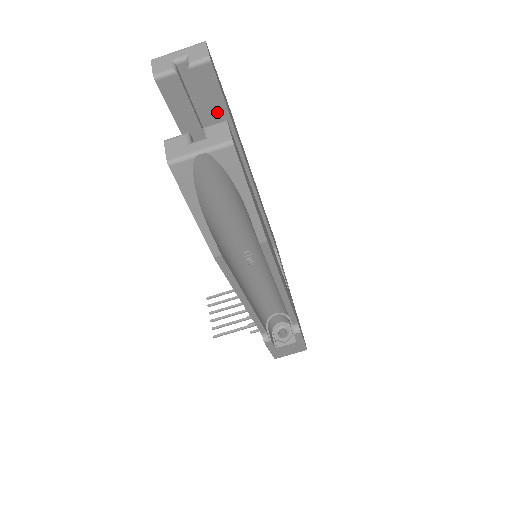
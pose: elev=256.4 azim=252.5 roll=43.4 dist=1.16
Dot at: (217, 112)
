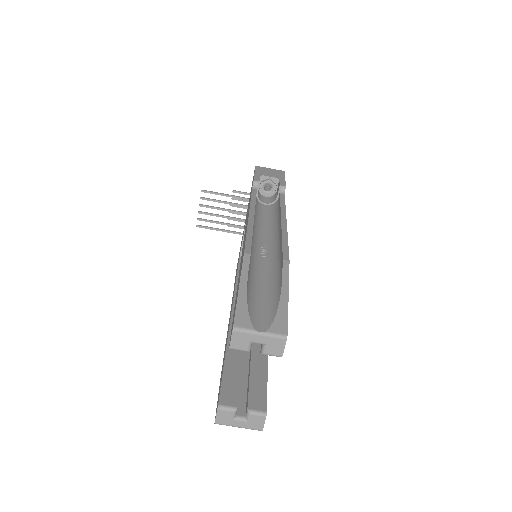
Dot at: occluded
